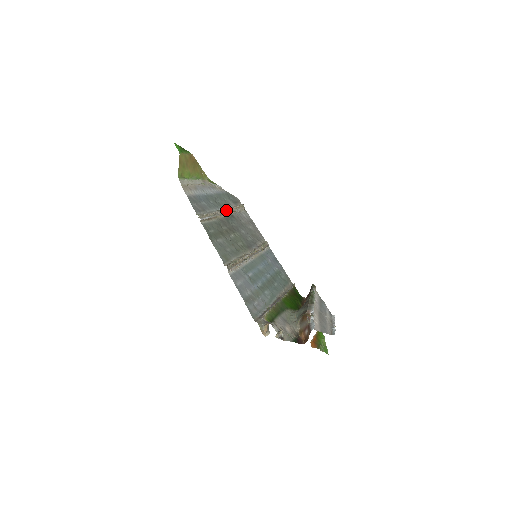
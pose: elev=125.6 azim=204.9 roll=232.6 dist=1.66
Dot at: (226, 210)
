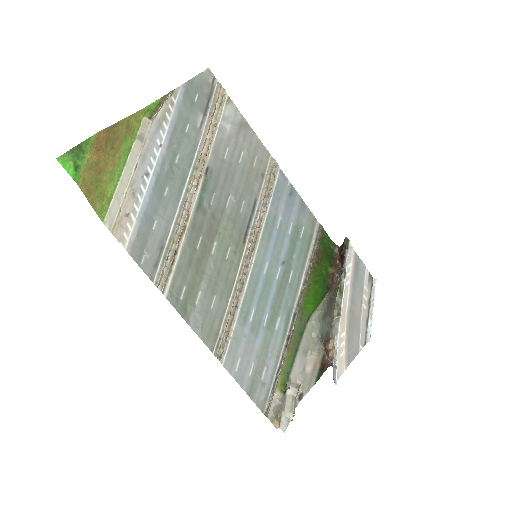
Dot at: (194, 176)
